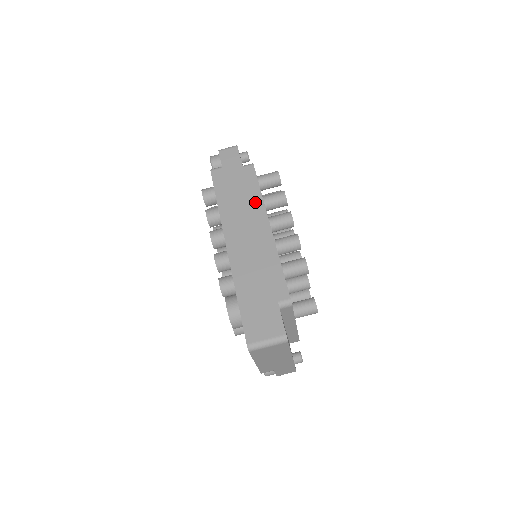
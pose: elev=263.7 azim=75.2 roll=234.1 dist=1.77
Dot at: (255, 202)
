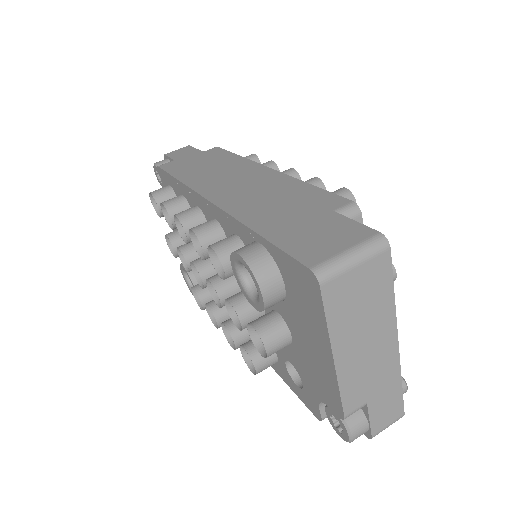
Dot at: (234, 162)
